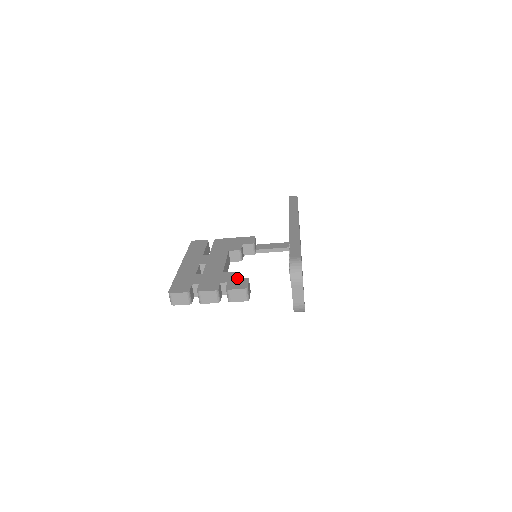
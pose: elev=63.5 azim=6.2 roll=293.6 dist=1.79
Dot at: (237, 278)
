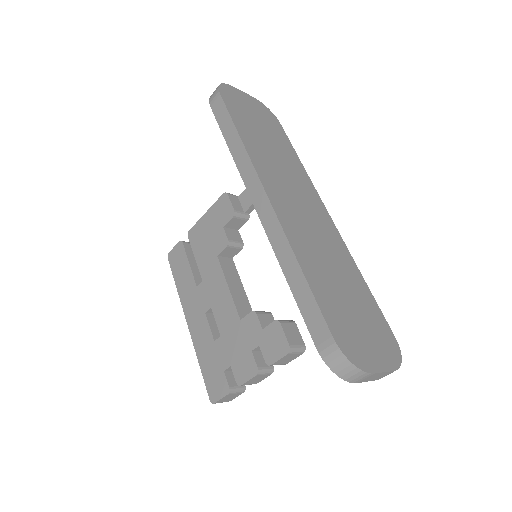
Dot at: (264, 329)
